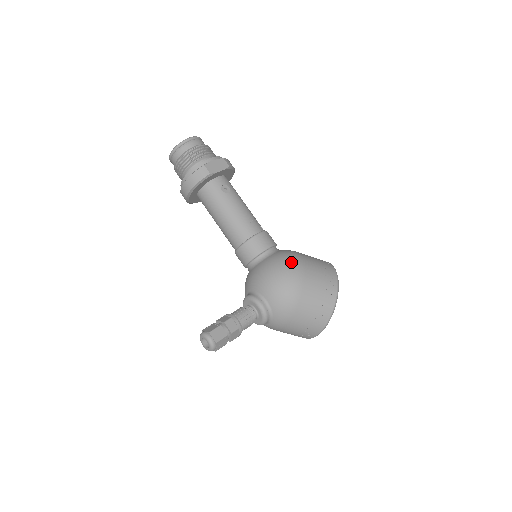
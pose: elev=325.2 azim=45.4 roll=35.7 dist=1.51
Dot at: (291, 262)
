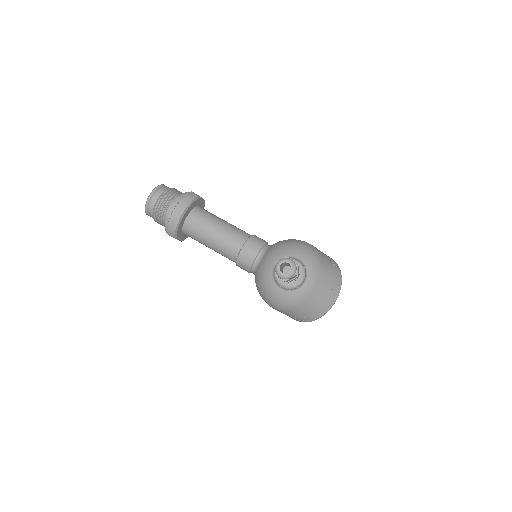
Dot at: occluded
